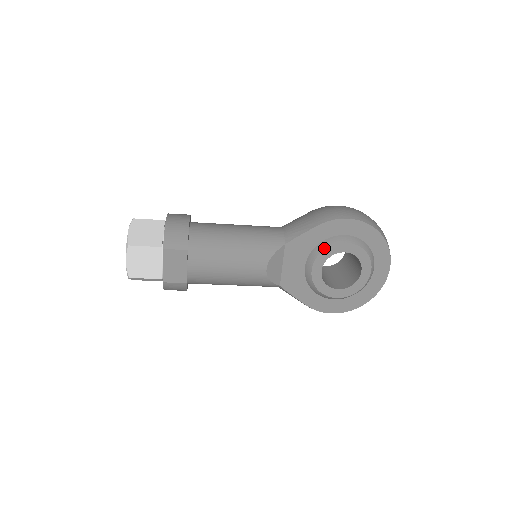
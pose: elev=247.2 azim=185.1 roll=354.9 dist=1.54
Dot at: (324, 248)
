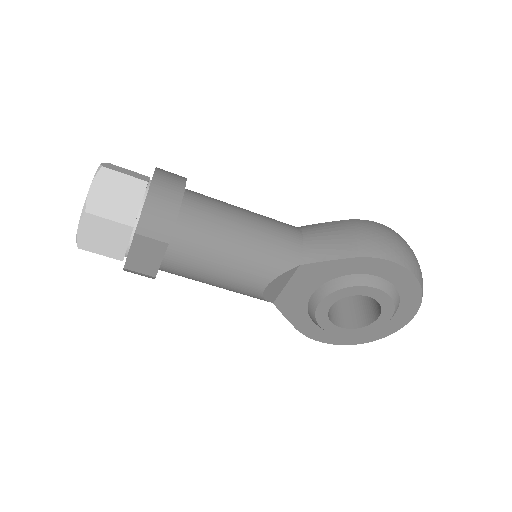
Dot at: (346, 285)
